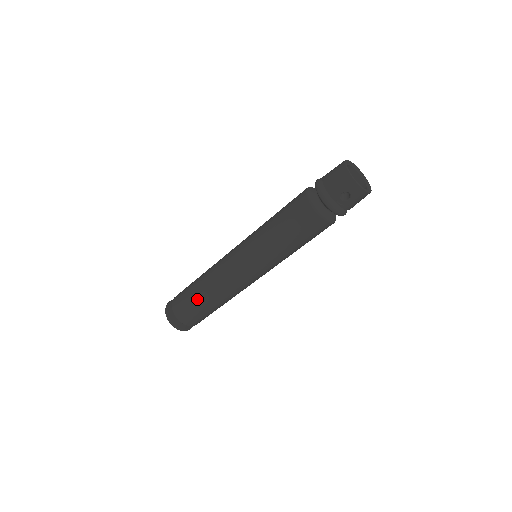
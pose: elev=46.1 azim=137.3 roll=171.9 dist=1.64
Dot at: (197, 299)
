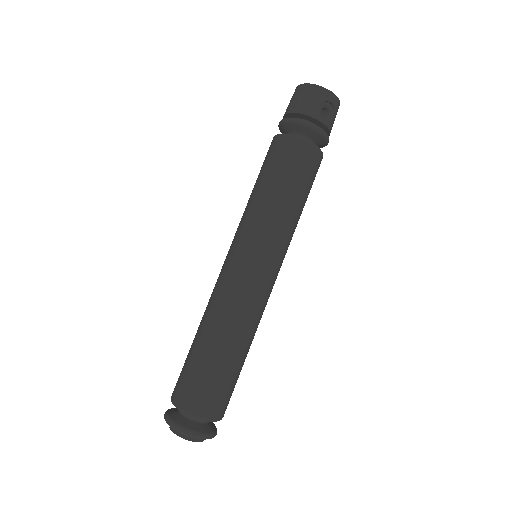
Dot at: (217, 361)
